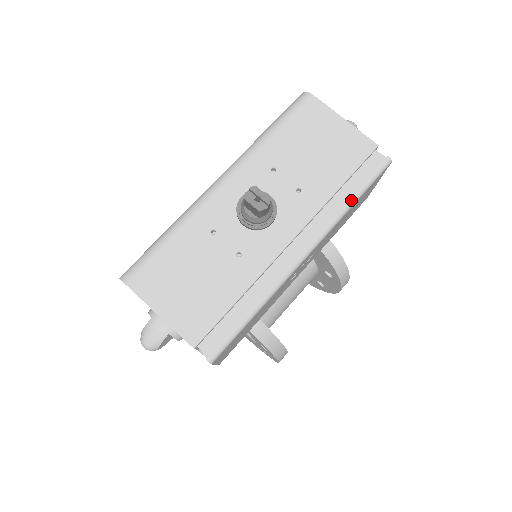
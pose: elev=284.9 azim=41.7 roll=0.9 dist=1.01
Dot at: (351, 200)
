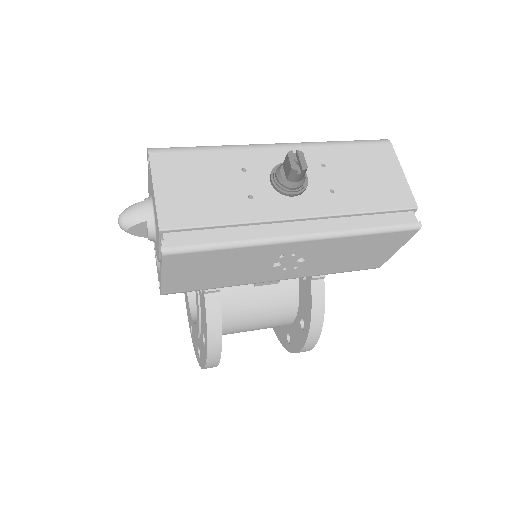
Dot at: (368, 228)
